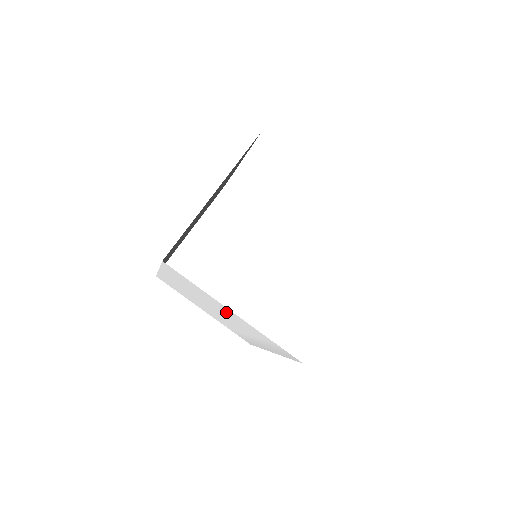
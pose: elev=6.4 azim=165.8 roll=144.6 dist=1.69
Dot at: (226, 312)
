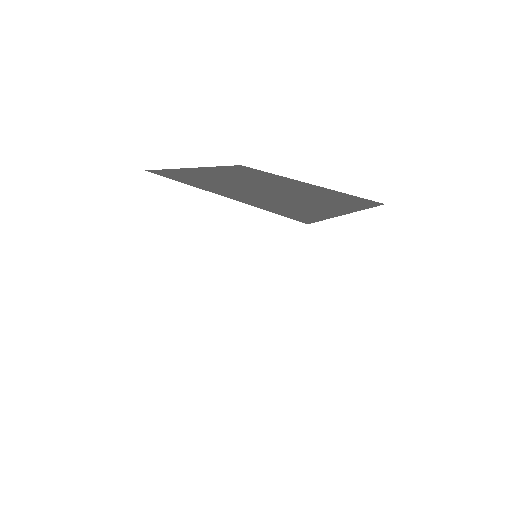
Dot at: occluded
